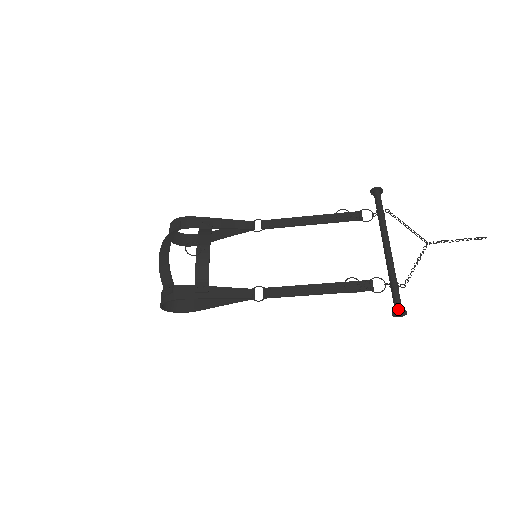
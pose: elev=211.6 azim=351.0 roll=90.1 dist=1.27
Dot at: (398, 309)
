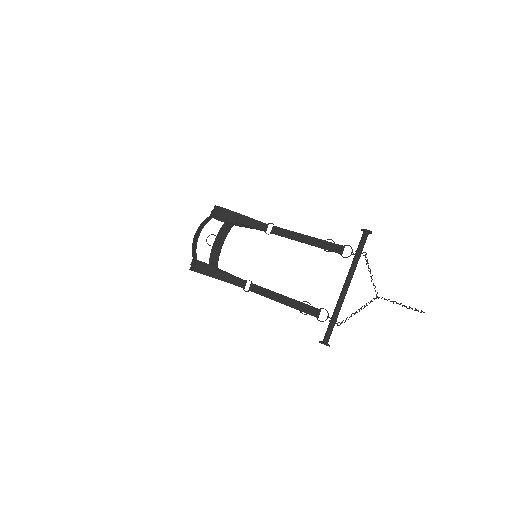
Dot at: (324, 341)
